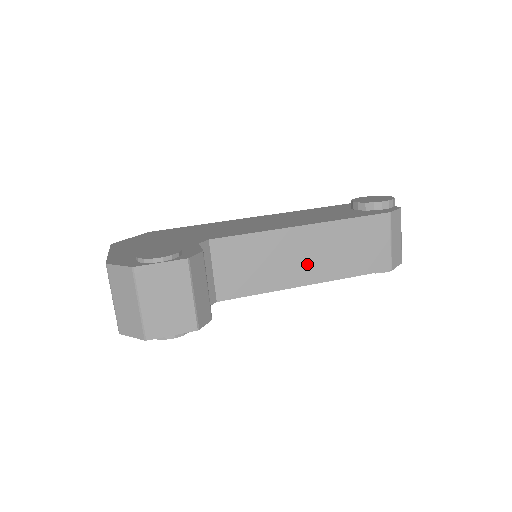
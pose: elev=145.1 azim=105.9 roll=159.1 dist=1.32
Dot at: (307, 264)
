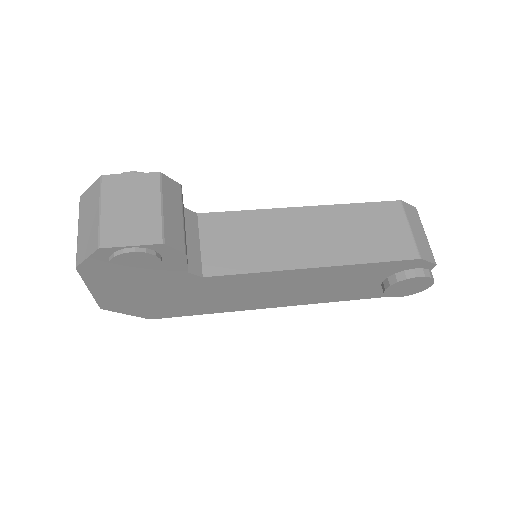
Dot at: (311, 245)
